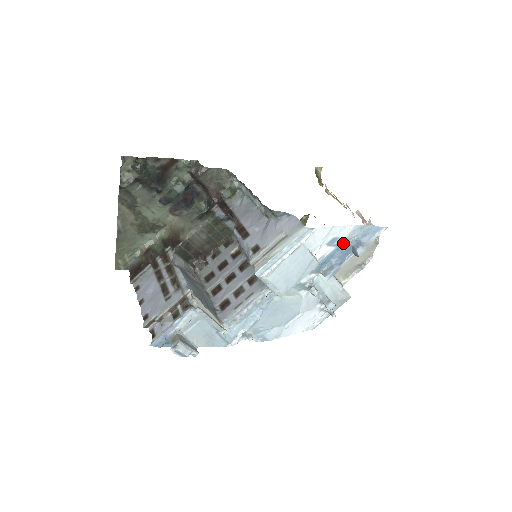
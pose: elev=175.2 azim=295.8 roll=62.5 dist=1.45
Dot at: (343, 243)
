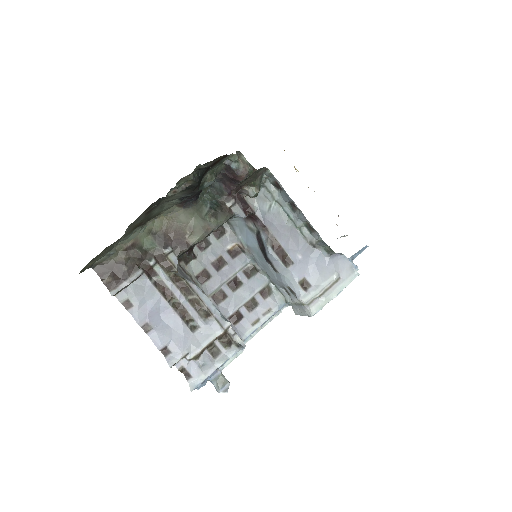
Dot at: occluded
